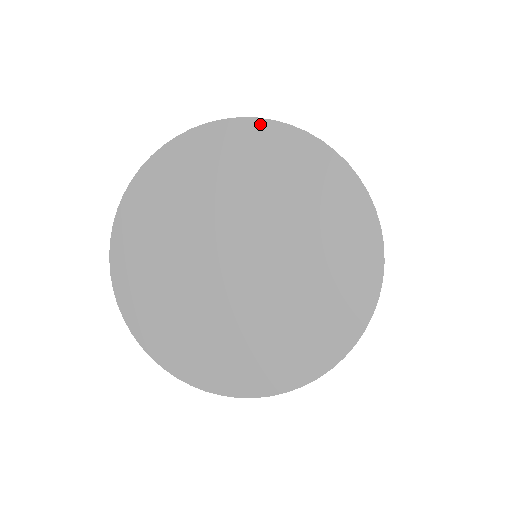
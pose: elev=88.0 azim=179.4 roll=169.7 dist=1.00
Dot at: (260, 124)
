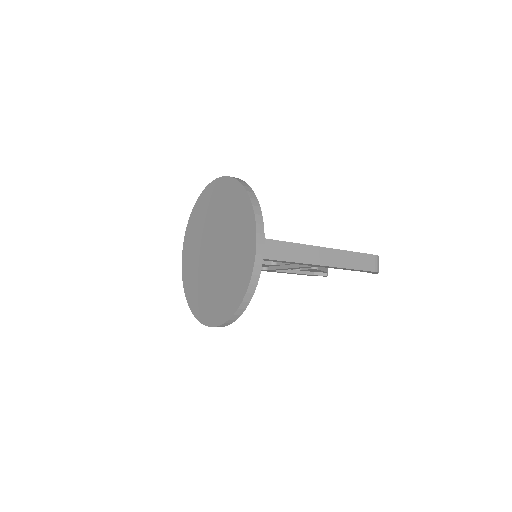
Dot at: (223, 179)
